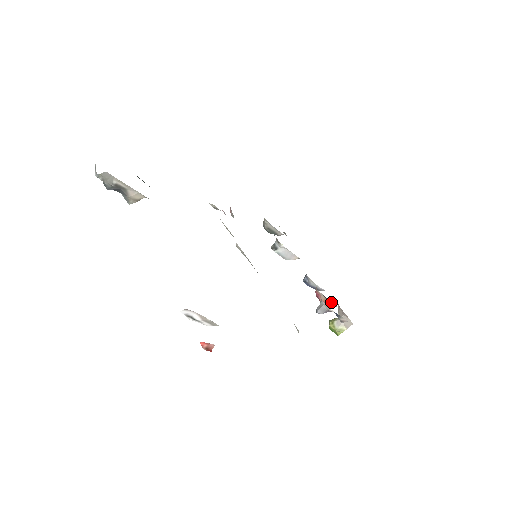
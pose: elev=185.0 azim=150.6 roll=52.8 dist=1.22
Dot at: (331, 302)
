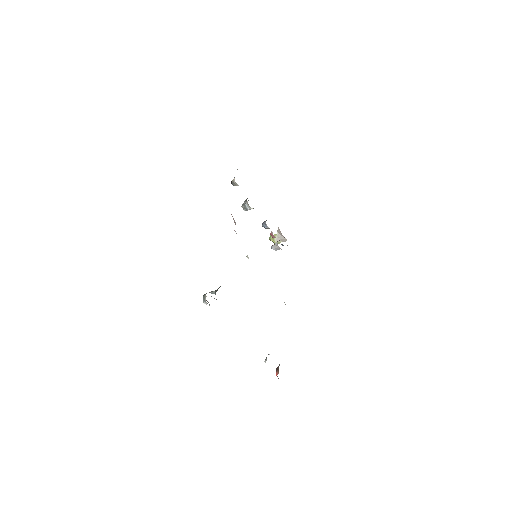
Dot at: occluded
